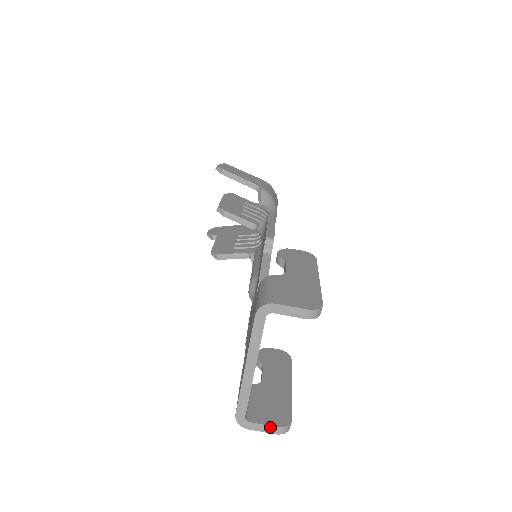
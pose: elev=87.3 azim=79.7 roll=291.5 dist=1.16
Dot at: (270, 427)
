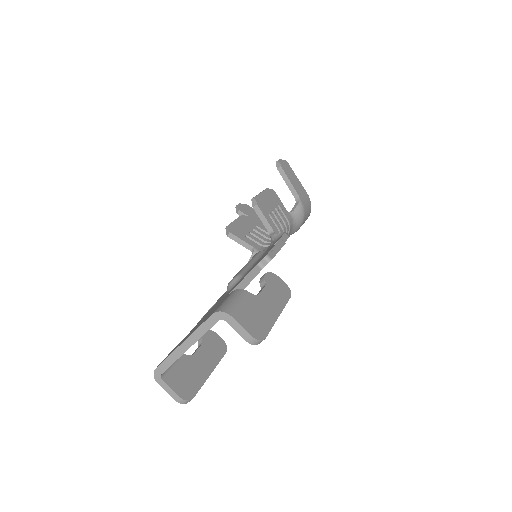
Dot at: (174, 393)
